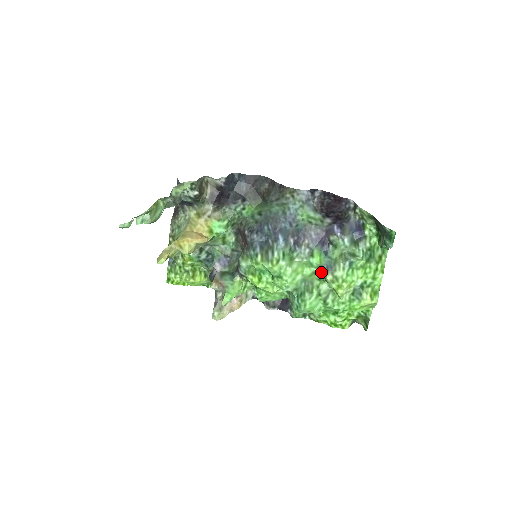
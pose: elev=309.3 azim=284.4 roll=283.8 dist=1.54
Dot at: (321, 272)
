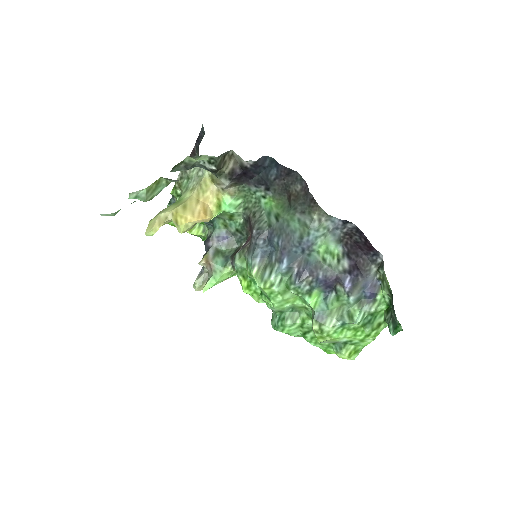
Dot at: (312, 312)
